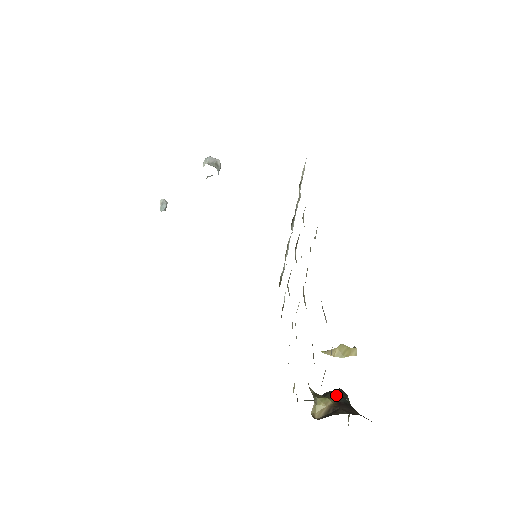
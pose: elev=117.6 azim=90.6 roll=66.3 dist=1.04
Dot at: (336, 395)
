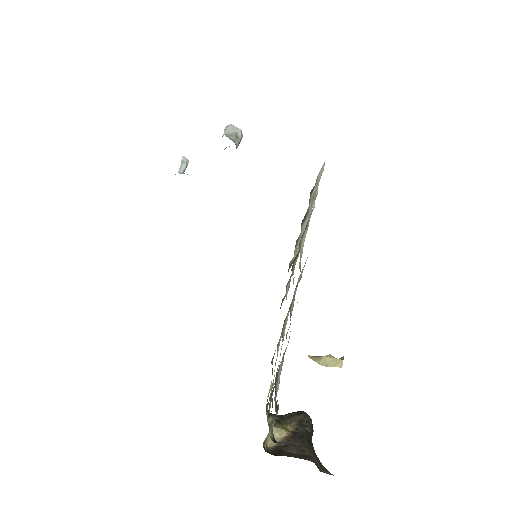
Dot at: (297, 422)
